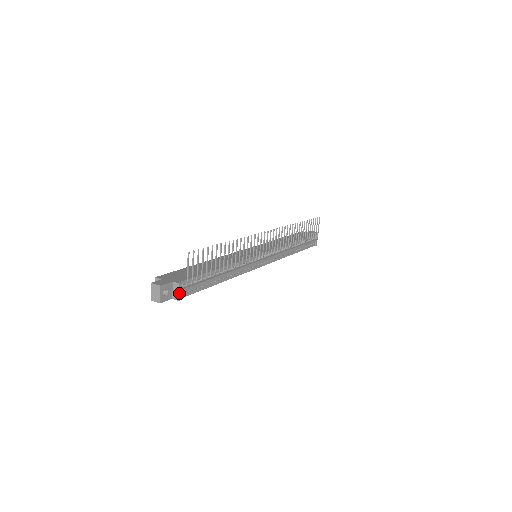
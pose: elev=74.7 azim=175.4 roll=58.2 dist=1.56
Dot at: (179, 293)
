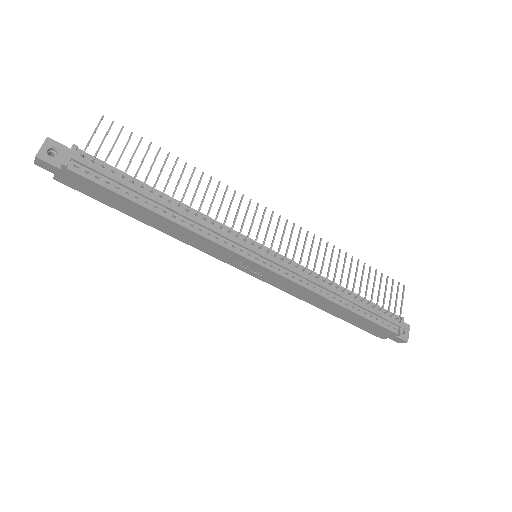
Dot at: (68, 156)
